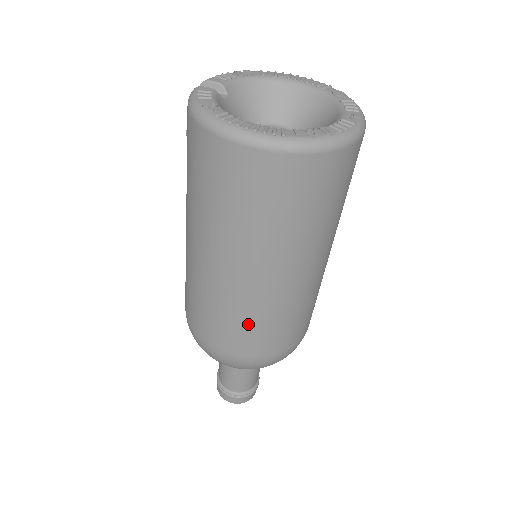
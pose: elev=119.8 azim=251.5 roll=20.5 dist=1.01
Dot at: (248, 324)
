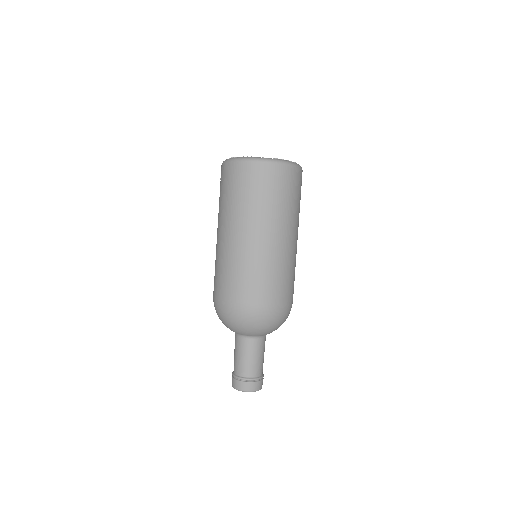
Dot at: (252, 273)
